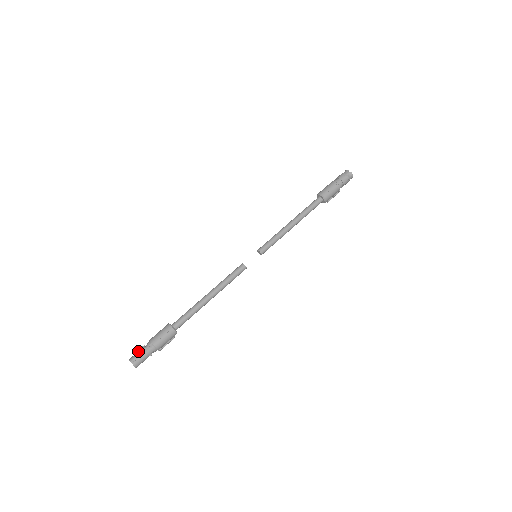
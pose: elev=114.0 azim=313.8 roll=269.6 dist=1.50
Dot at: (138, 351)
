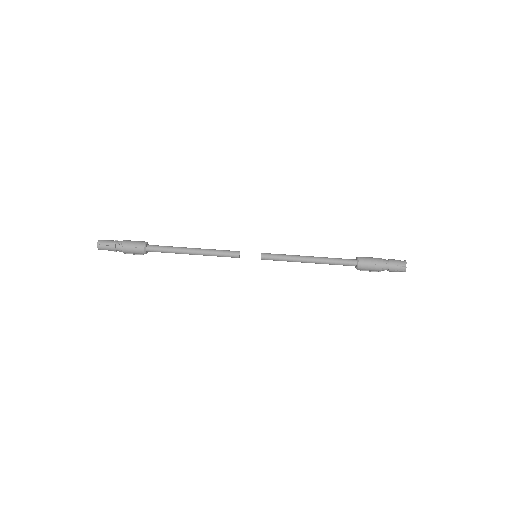
Dot at: (110, 240)
